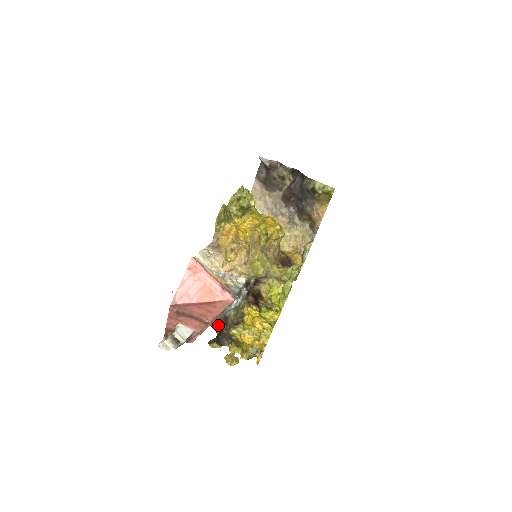
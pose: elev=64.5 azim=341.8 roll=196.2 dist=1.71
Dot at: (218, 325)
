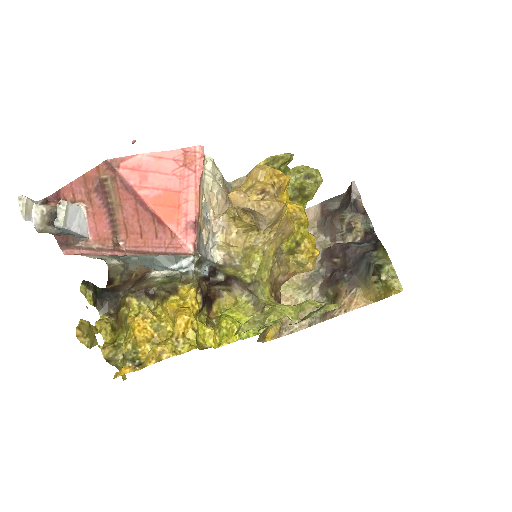
Dot at: (120, 279)
